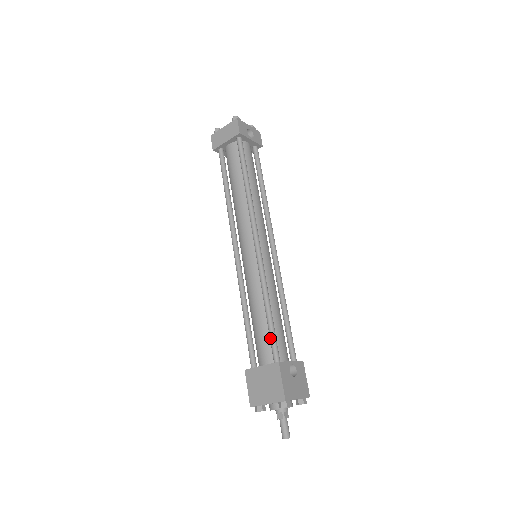
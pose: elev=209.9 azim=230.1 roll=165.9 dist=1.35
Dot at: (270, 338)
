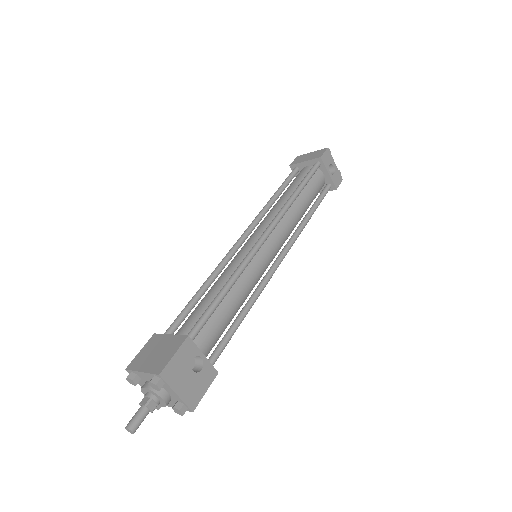
Dot at: (202, 315)
